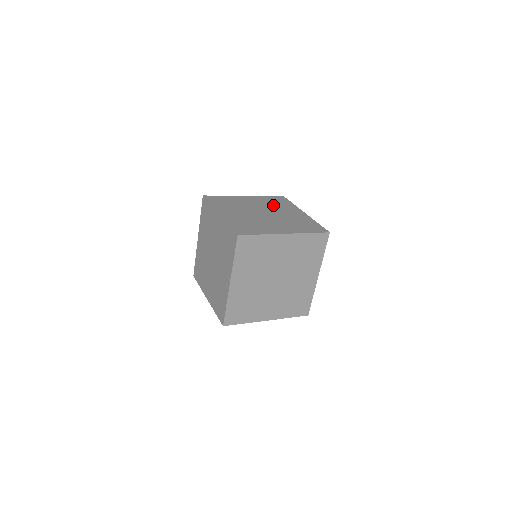
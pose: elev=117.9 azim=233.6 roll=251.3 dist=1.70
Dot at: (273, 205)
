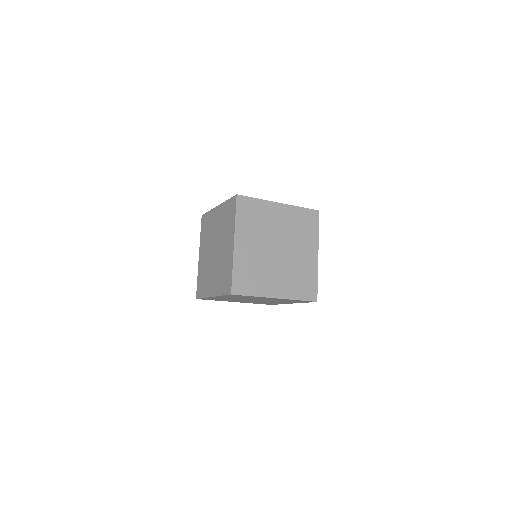
Dot at: occluded
